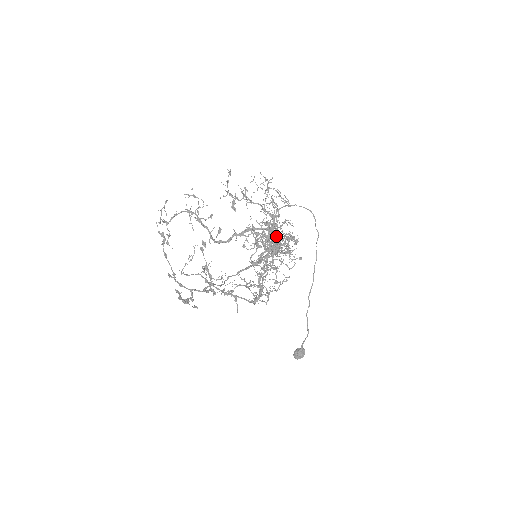
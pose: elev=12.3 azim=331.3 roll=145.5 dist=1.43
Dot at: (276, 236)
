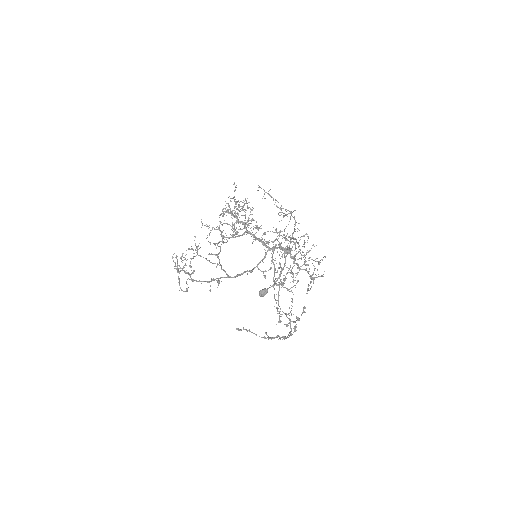
Dot at: occluded
